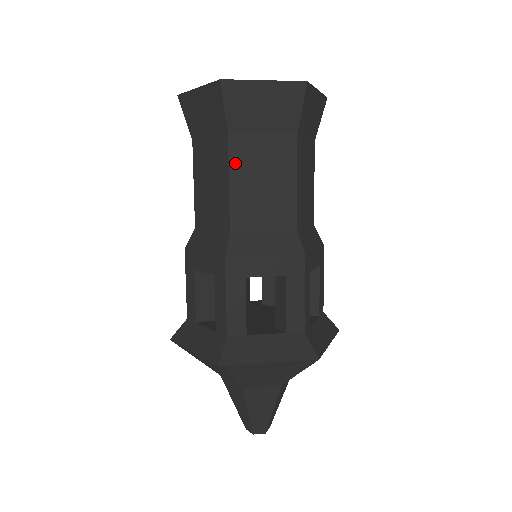
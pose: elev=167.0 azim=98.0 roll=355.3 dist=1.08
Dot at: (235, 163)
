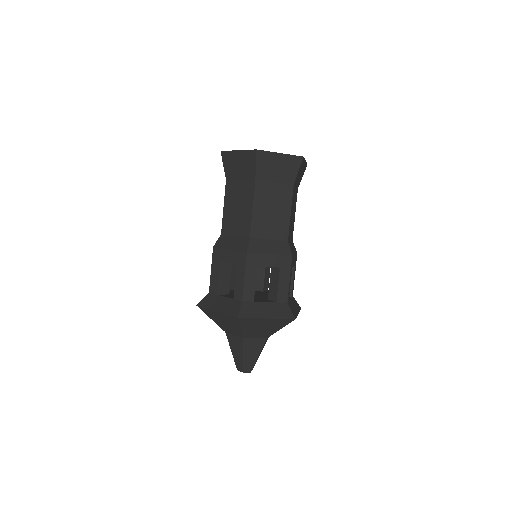
Dot at: (257, 198)
